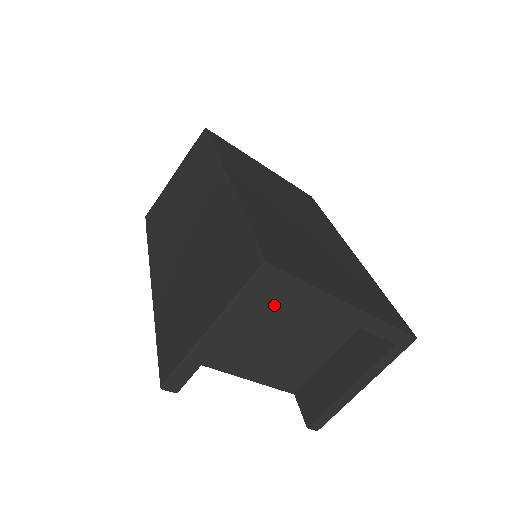
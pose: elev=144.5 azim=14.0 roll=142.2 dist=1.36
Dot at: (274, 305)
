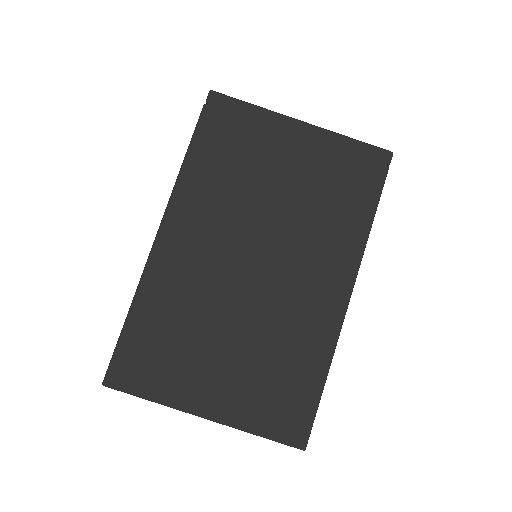
Dot at: occluded
